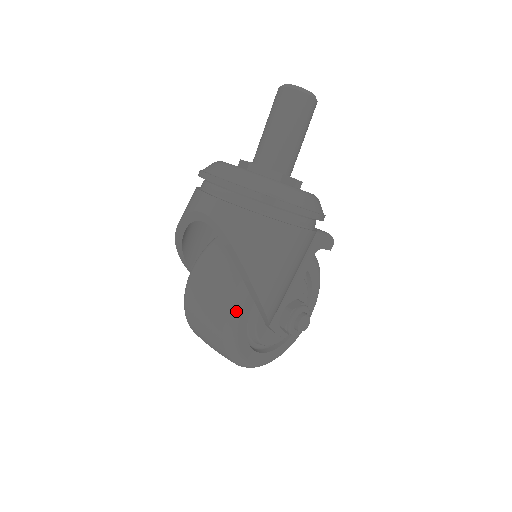
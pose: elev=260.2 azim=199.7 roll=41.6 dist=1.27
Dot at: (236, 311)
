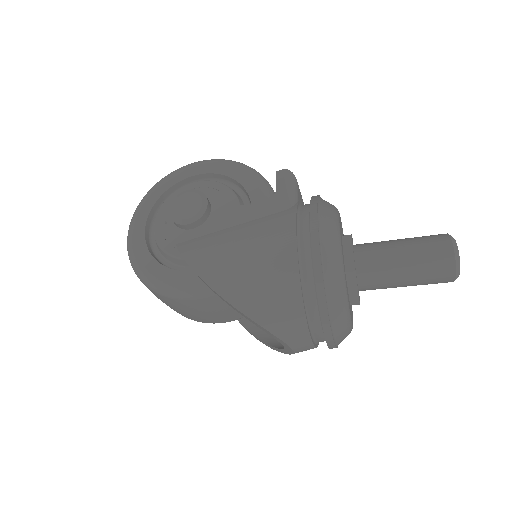
Dot at: occluded
